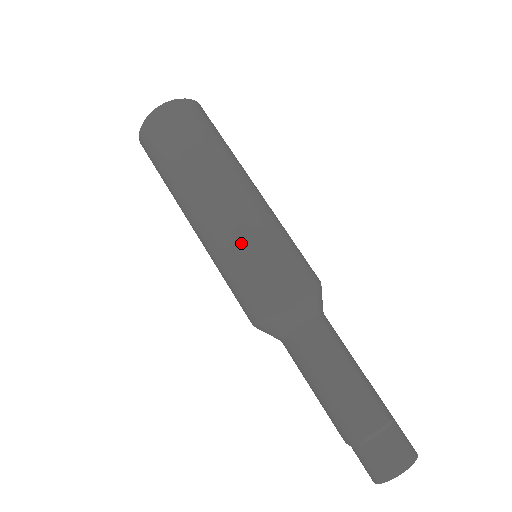
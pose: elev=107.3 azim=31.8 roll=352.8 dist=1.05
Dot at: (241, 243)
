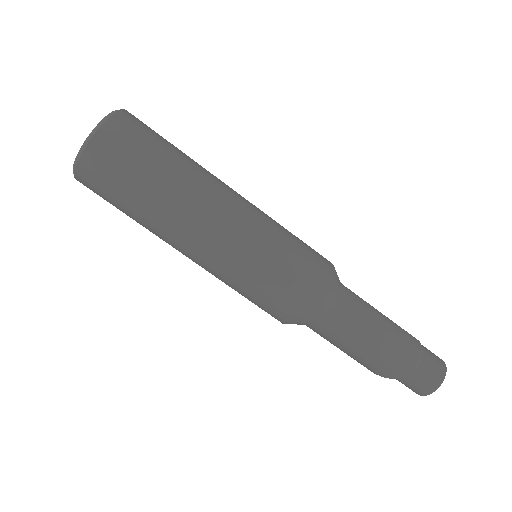
Dot at: (265, 240)
